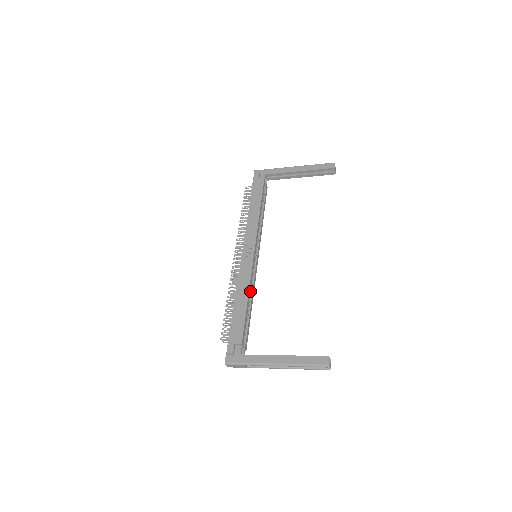
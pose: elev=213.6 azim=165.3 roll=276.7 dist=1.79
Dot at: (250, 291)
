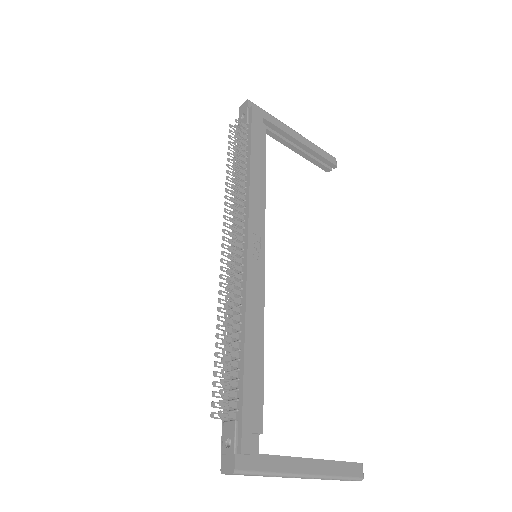
Dot at: occluded
